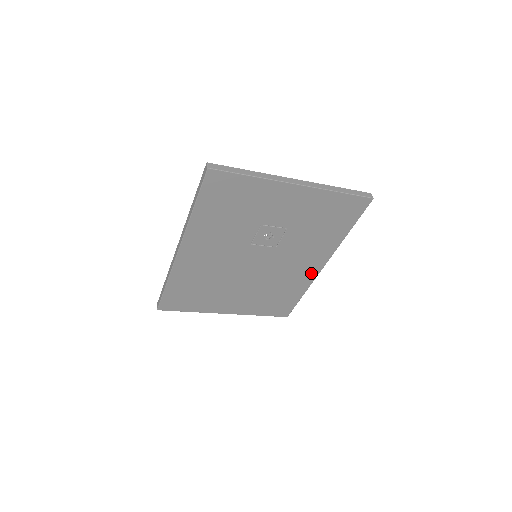
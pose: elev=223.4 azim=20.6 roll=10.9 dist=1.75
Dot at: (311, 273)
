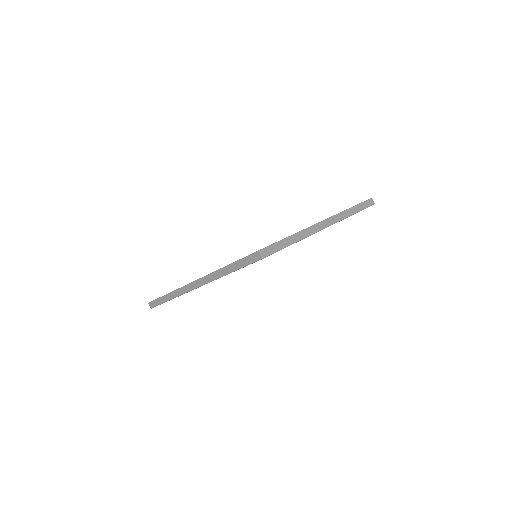
Dot at: occluded
